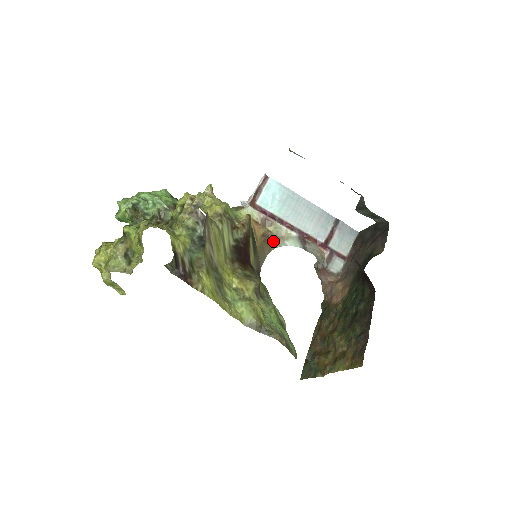
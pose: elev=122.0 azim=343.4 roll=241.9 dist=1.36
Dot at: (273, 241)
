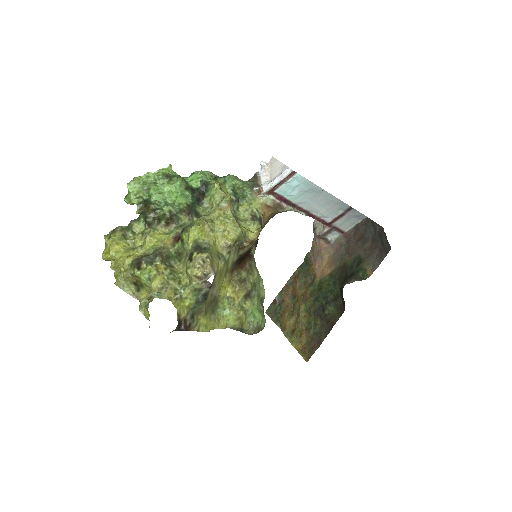
Dot at: (281, 212)
